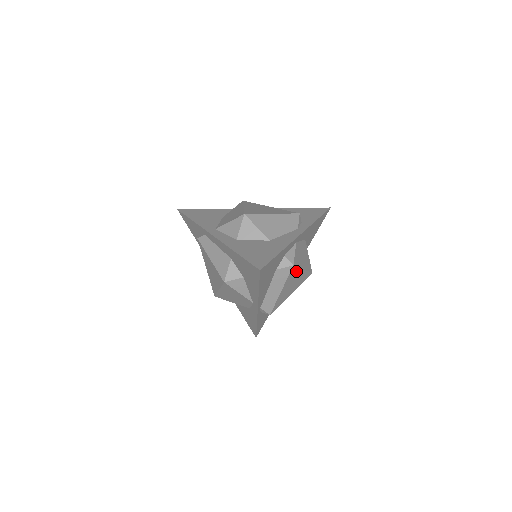
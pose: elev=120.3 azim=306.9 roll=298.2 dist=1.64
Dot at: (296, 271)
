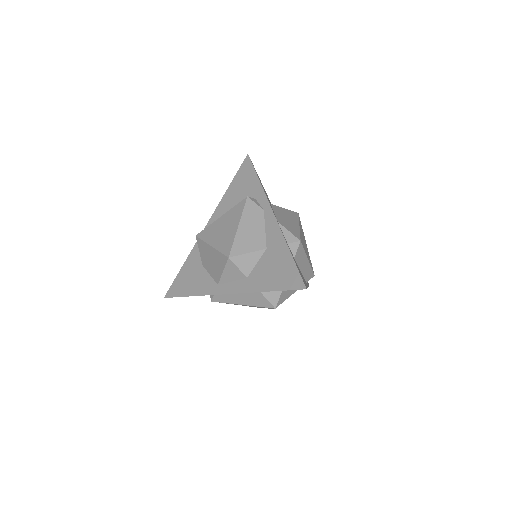
Dot at: (301, 237)
